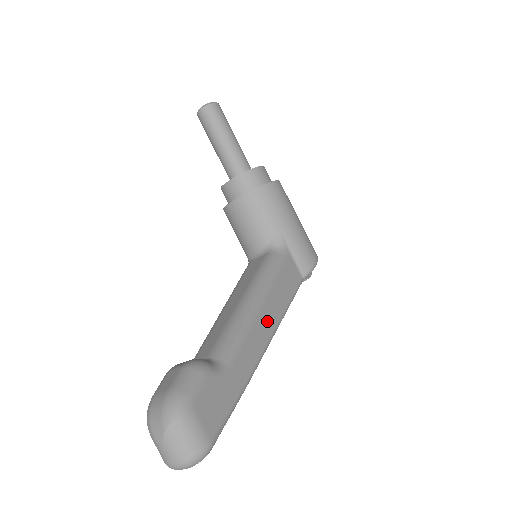
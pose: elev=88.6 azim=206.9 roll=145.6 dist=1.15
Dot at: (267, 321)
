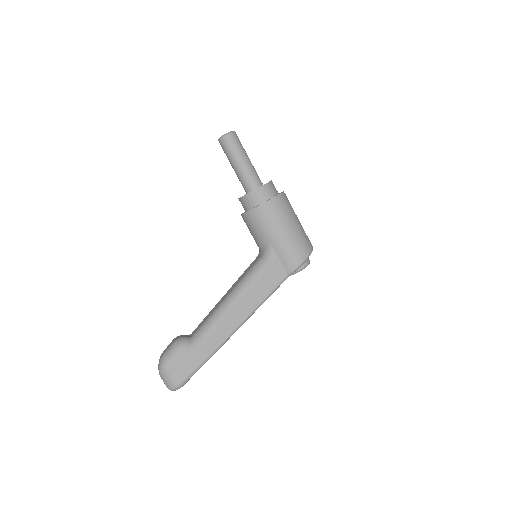
Dot at: (239, 314)
